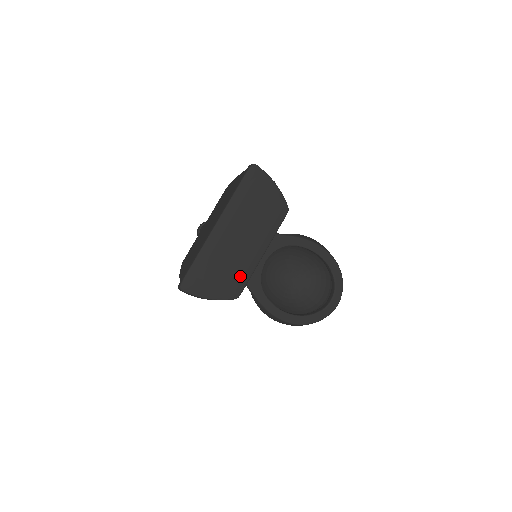
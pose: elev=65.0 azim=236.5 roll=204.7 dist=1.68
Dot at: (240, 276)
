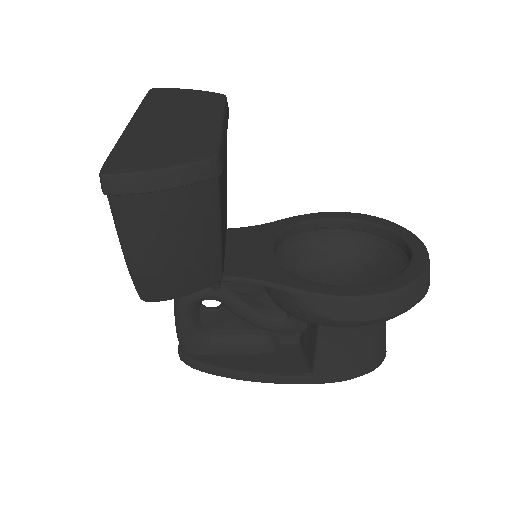
Dot at: (202, 139)
